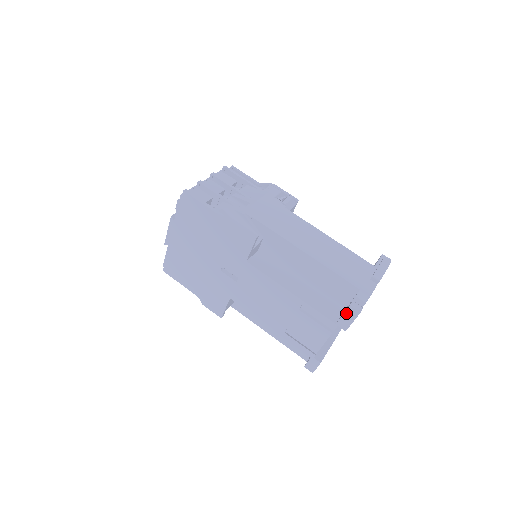
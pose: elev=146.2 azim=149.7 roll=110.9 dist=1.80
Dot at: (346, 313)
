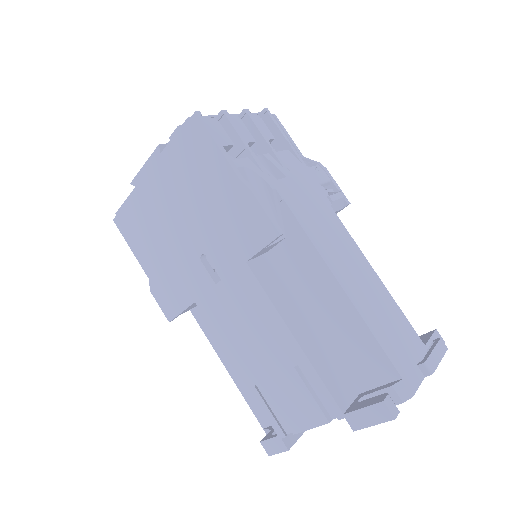
Dot at: (370, 408)
